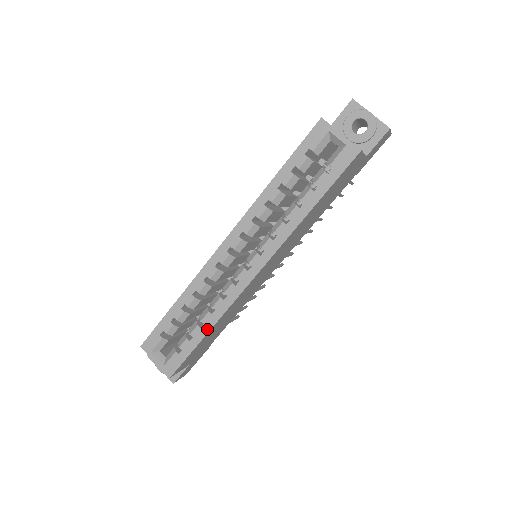
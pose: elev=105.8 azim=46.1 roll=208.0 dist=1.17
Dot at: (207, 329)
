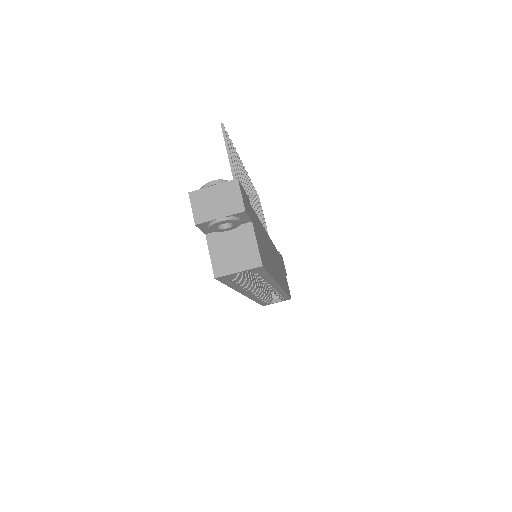
Dot at: occluded
